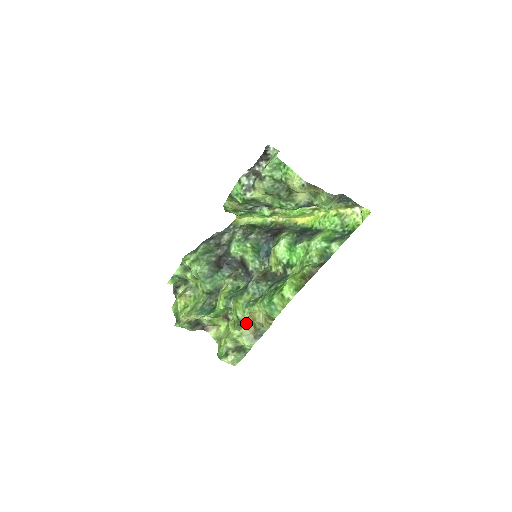
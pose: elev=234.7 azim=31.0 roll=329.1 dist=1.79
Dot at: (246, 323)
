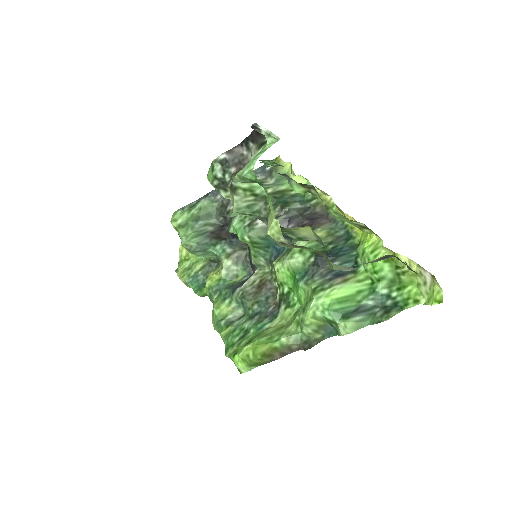
Dot at: occluded
